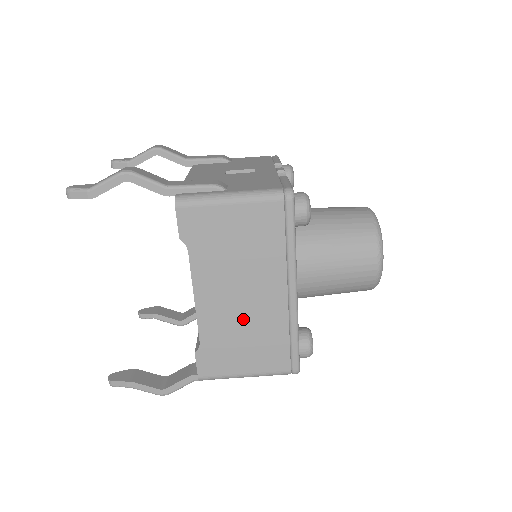
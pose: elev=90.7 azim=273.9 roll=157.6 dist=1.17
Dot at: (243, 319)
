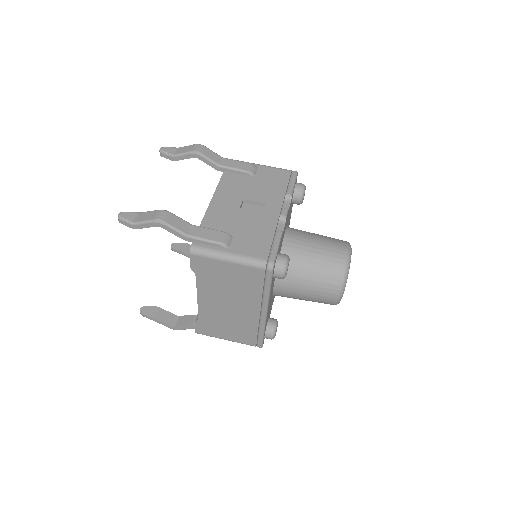
Dot at: (228, 316)
